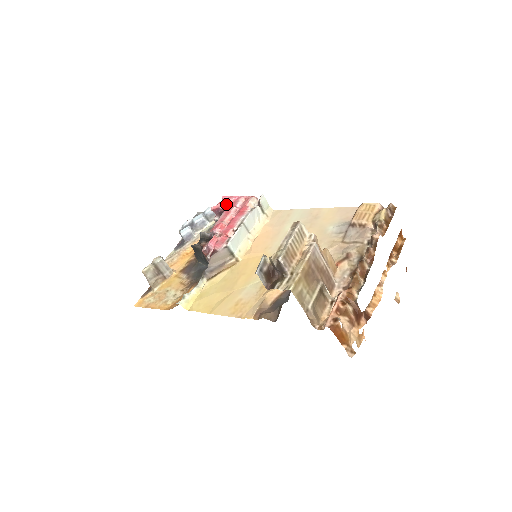
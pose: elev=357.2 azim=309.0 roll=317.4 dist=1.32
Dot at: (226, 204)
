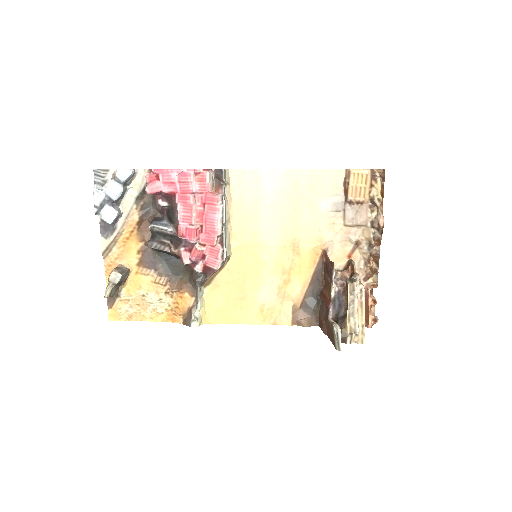
Dot at: (170, 186)
